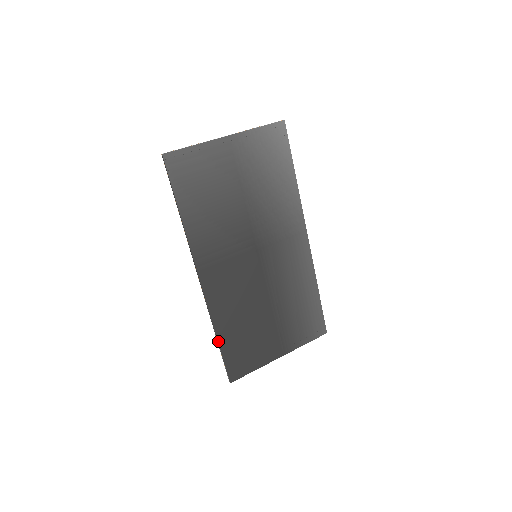
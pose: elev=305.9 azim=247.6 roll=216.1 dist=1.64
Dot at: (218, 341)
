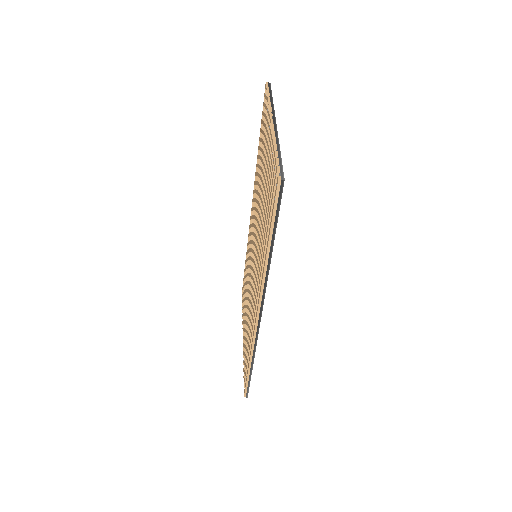
Dot at: (252, 367)
